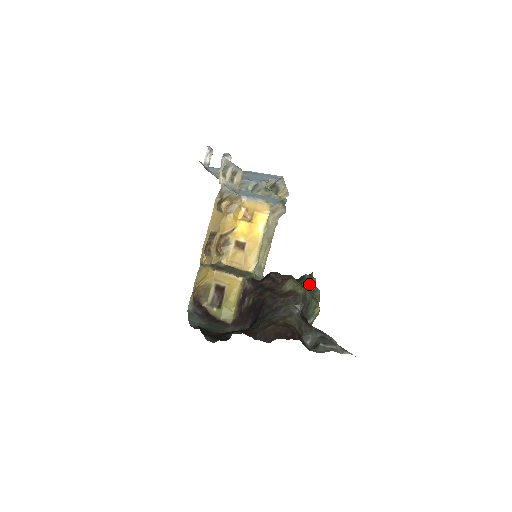
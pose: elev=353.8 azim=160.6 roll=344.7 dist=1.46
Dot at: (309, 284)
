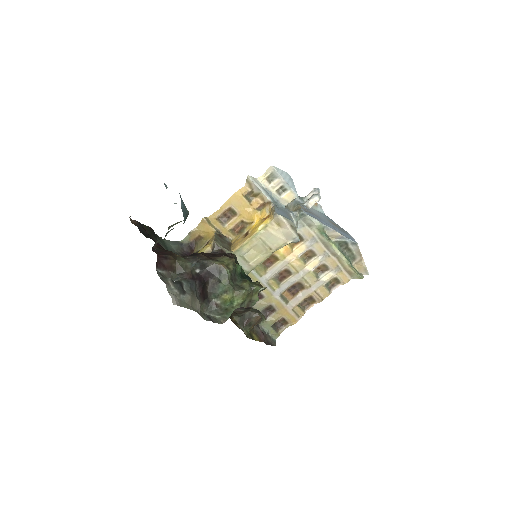
Dot at: (246, 282)
